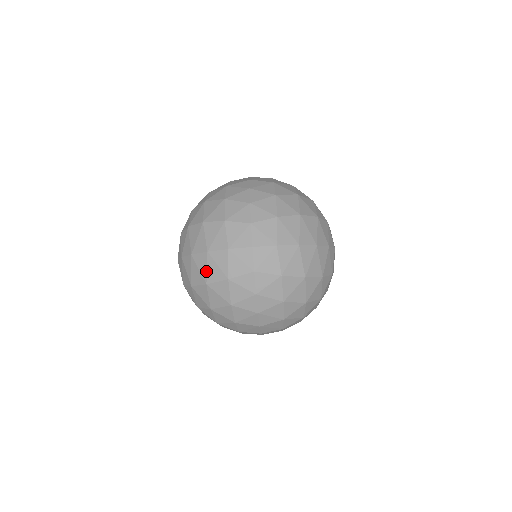
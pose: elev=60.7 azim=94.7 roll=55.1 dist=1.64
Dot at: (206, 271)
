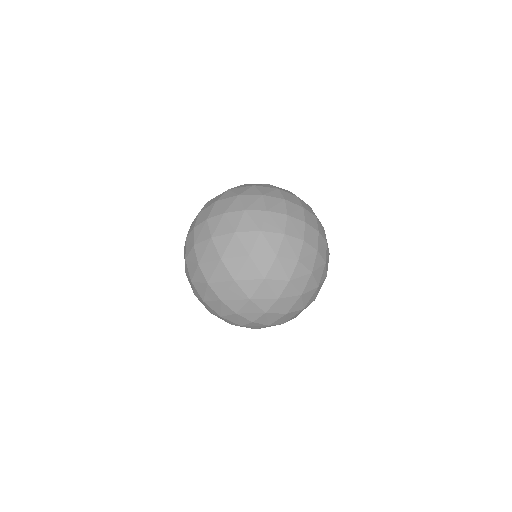
Dot at: (210, 300)
